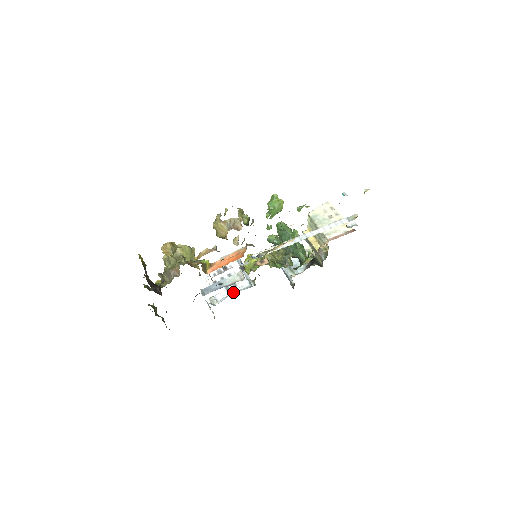
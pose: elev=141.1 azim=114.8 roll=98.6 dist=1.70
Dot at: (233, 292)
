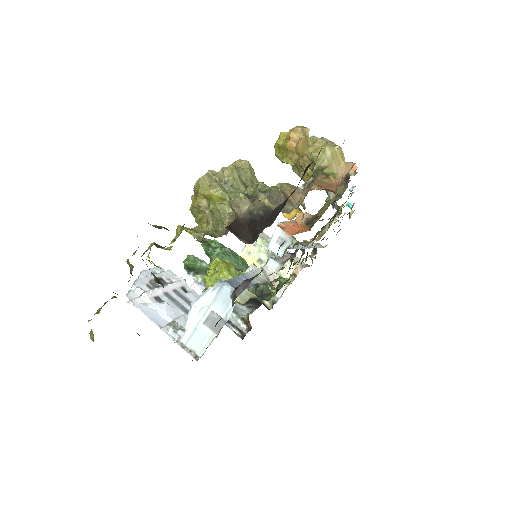
Dot at: occluded
